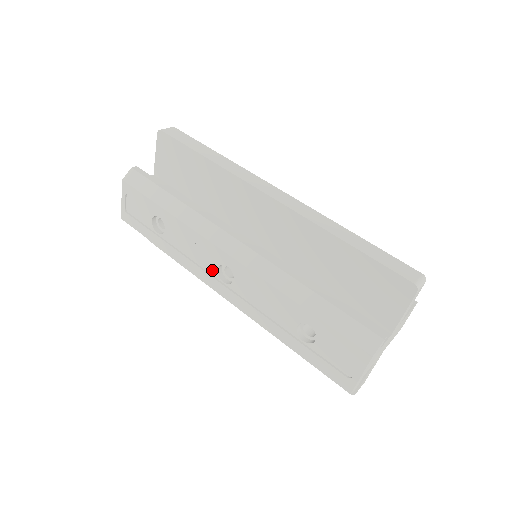
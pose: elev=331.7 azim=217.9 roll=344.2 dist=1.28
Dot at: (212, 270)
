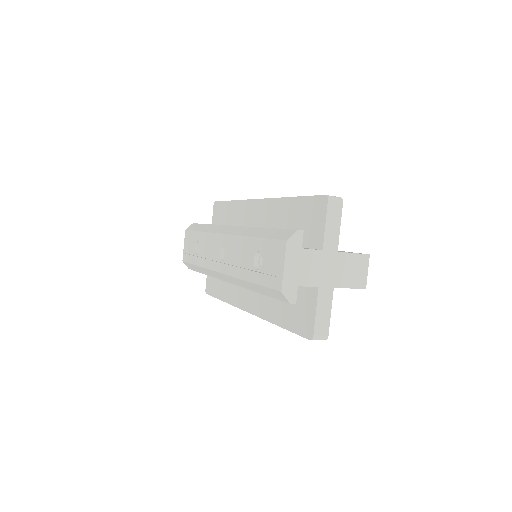
Dot at: (218, 257)
